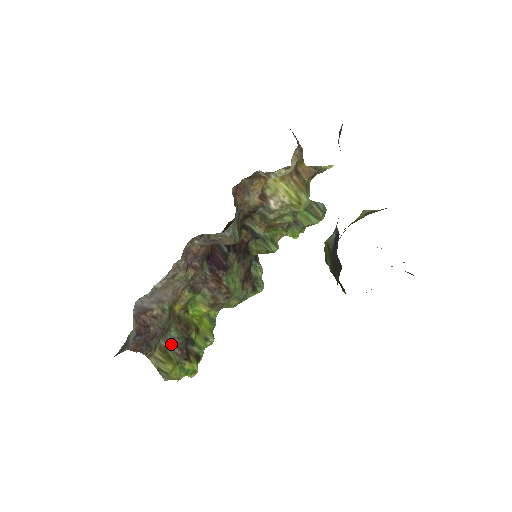
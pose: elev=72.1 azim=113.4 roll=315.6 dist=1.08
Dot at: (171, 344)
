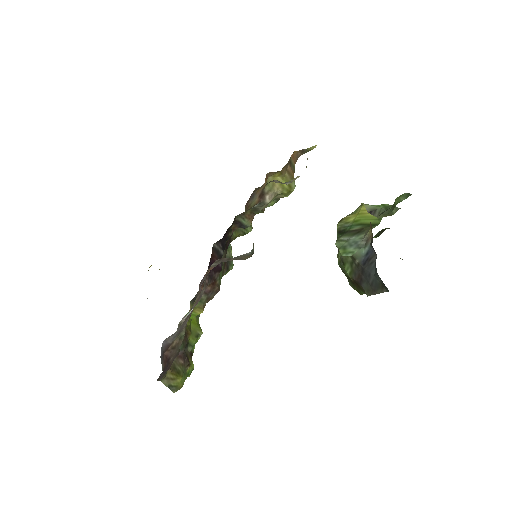
Dot at: (176, 358)
